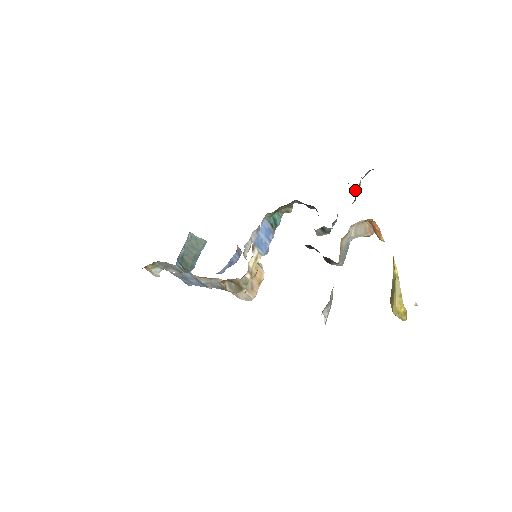
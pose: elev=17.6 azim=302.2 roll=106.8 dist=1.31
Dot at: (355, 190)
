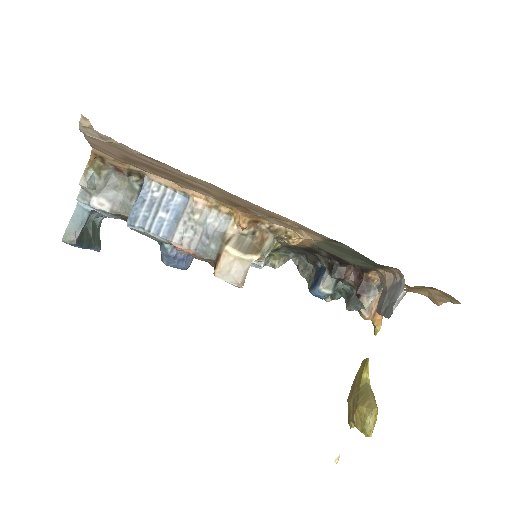
Dot at: (328, 299)
